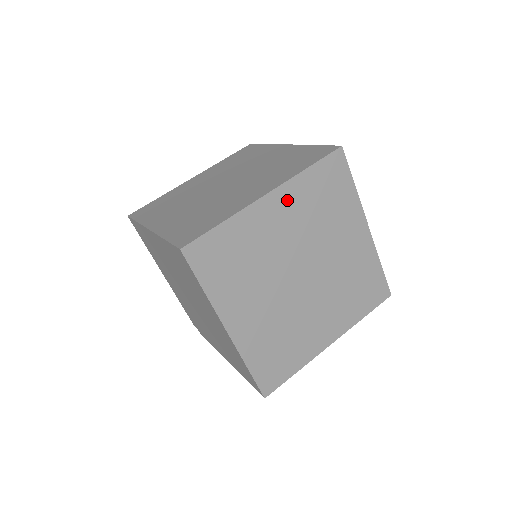
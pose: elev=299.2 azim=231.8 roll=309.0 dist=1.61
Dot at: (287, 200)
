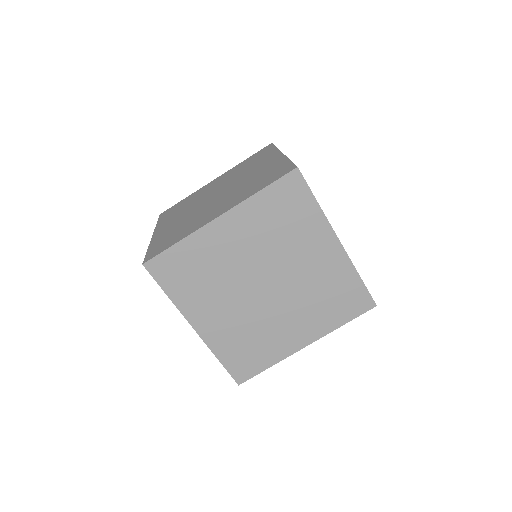
Dot at: (241, 221)
